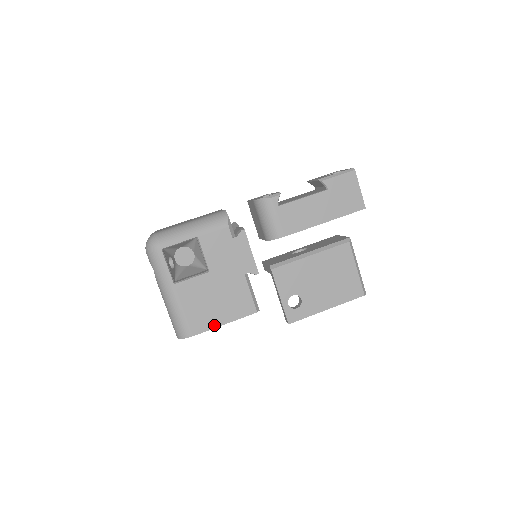
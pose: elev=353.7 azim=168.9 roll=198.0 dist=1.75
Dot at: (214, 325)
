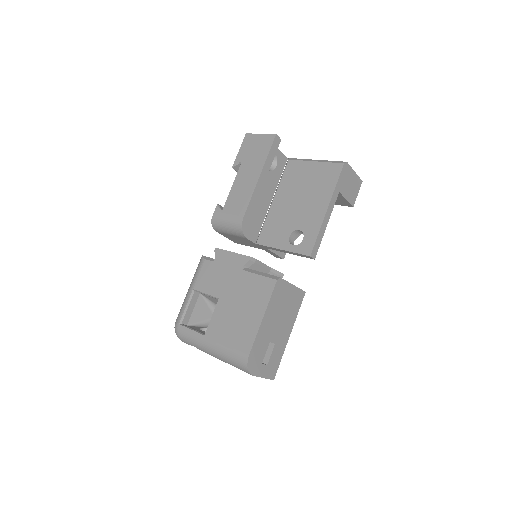
Dot at: (256, 328)
